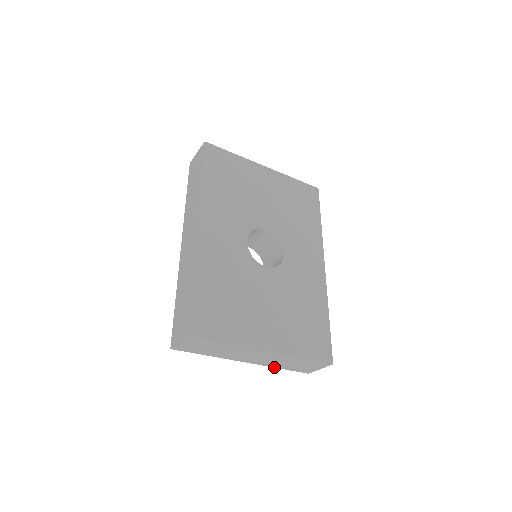
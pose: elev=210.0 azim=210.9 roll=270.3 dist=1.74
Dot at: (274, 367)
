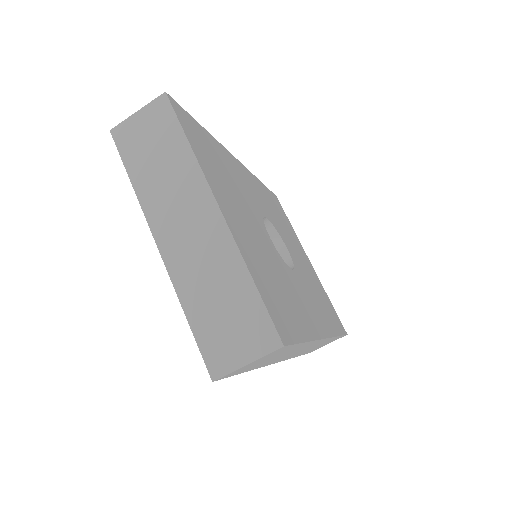
Dot at: (180, 301)
